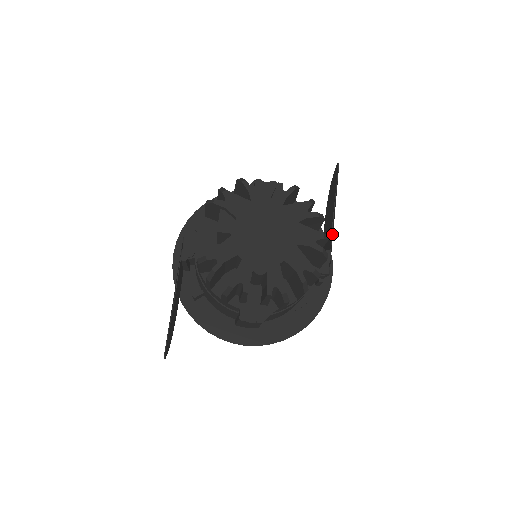
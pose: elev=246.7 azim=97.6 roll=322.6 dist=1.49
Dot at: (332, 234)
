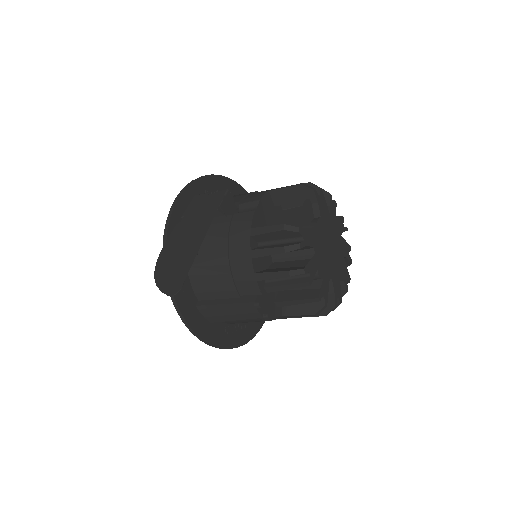
Dot at: occluded
